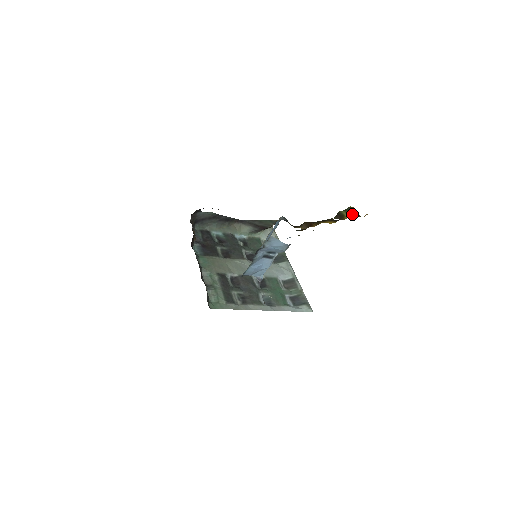
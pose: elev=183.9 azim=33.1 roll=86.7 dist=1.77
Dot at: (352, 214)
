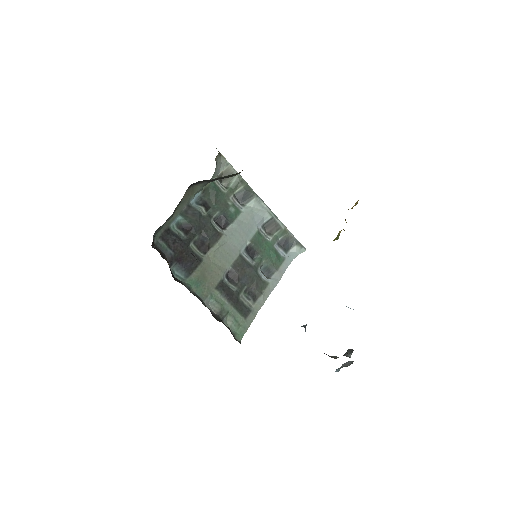
Dot at: occluded
